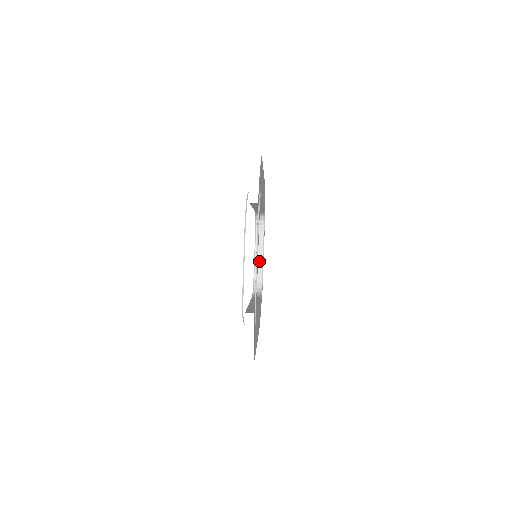
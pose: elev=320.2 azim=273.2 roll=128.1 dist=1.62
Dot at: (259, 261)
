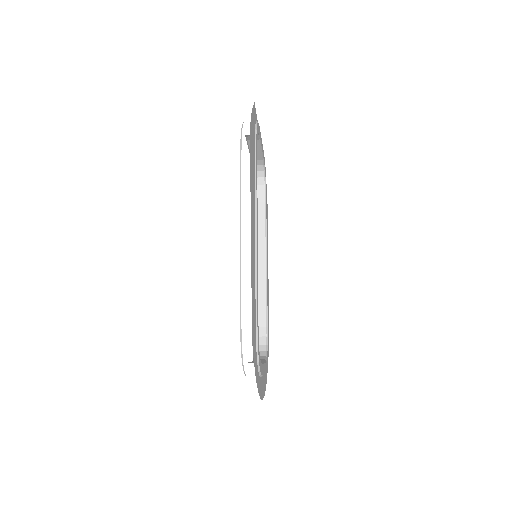
Dot at: occluded
